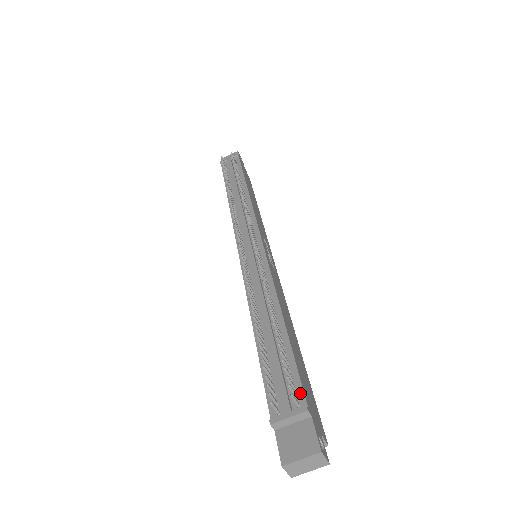
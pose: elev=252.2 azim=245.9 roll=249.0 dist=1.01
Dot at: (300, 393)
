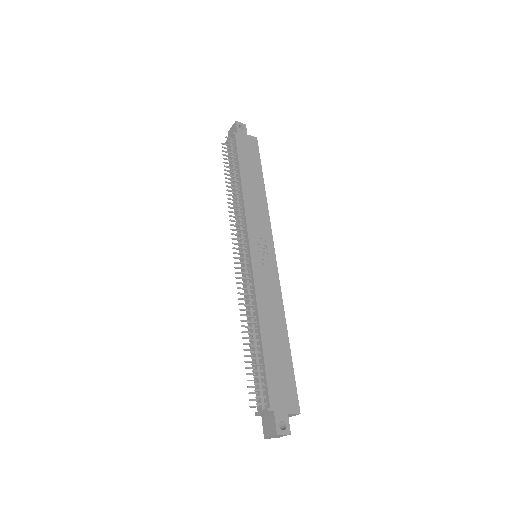
Dot at: (267, 396)
